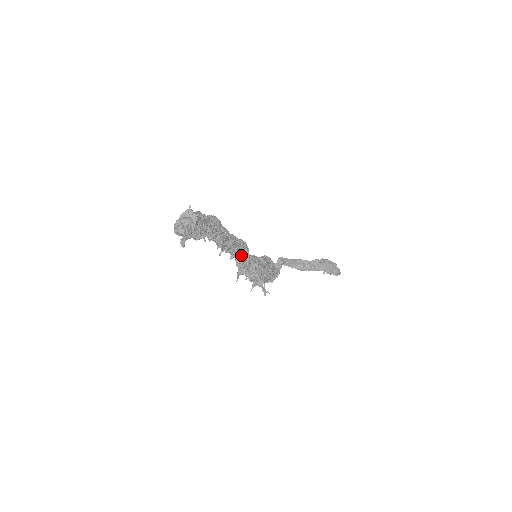
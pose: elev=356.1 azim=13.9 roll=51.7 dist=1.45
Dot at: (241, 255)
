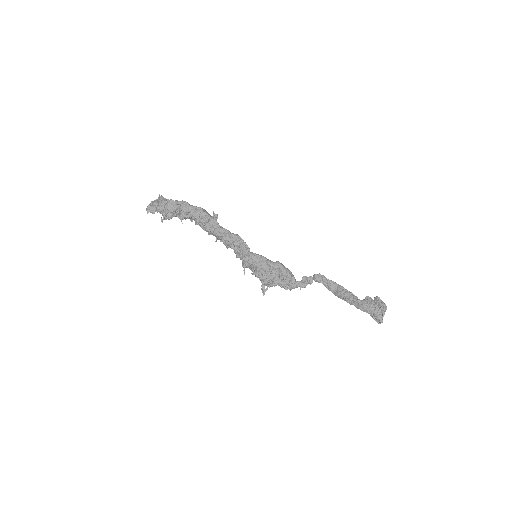
Dot at: (235, 248)
